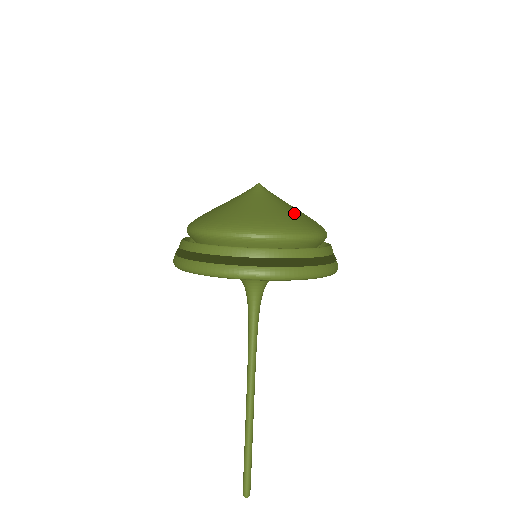
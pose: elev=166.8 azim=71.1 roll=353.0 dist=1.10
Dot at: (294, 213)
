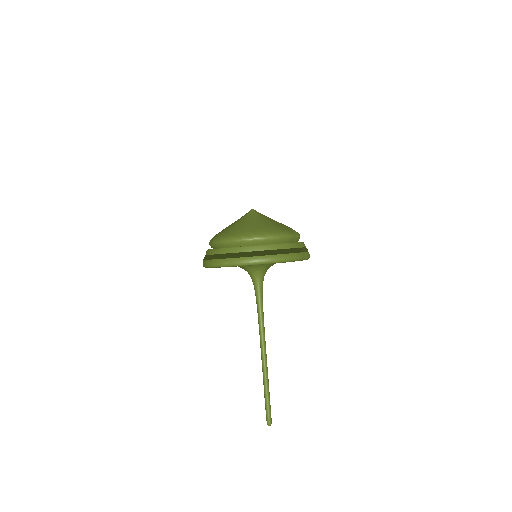
Dot at: (272, 224)
